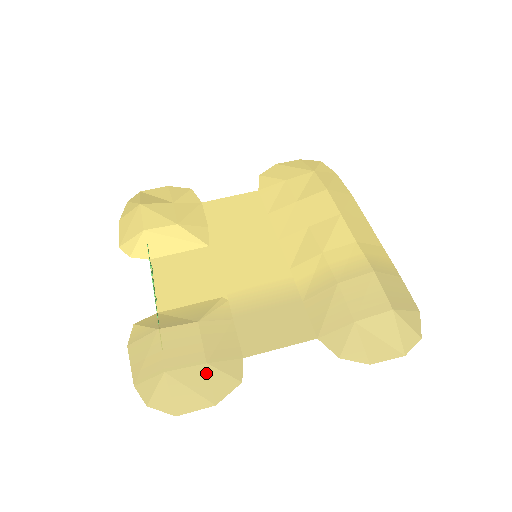
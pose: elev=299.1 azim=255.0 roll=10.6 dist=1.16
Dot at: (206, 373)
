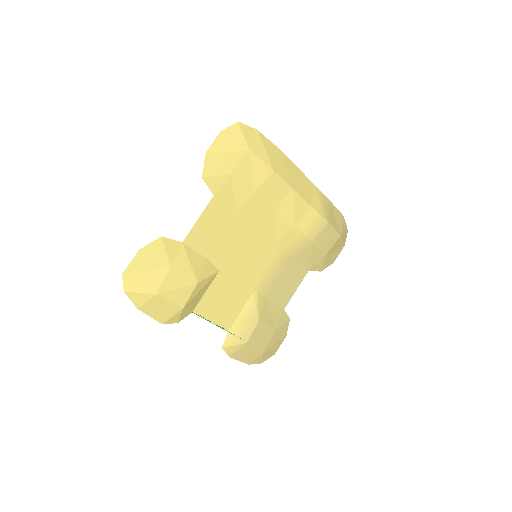
Dot at: (277, 333)
